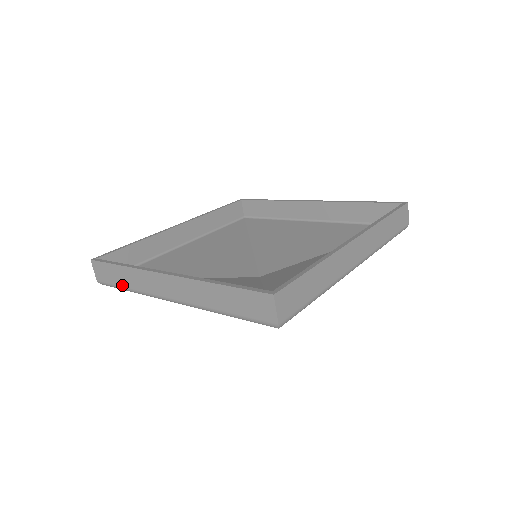
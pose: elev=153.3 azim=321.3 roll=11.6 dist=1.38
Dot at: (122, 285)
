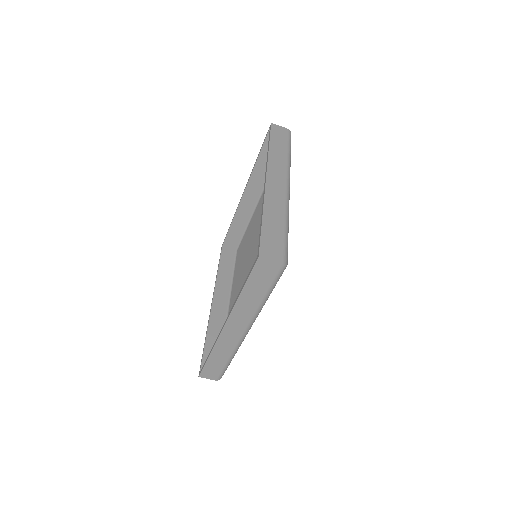
Dot at: (224, 363)
